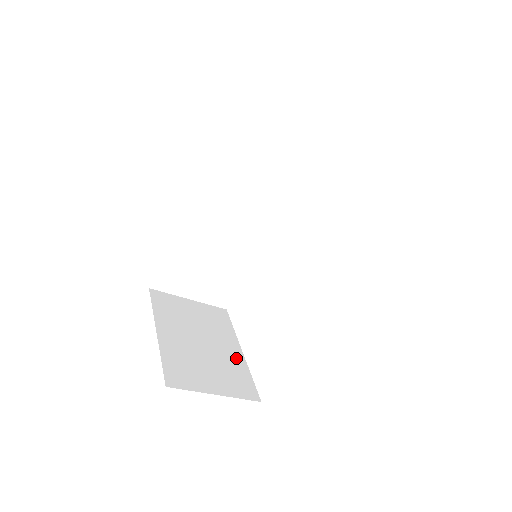
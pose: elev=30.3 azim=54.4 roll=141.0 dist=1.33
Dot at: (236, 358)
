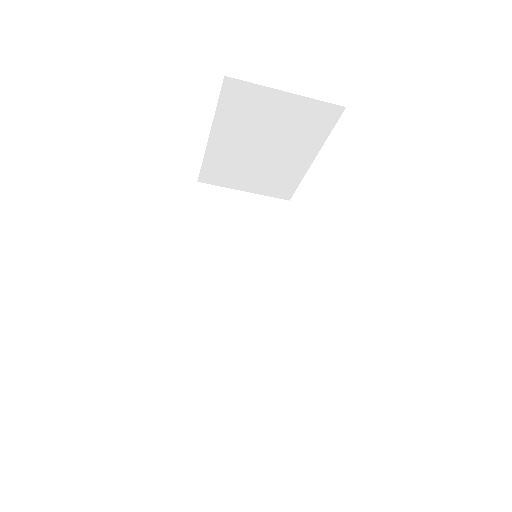
Dot at: occluded
